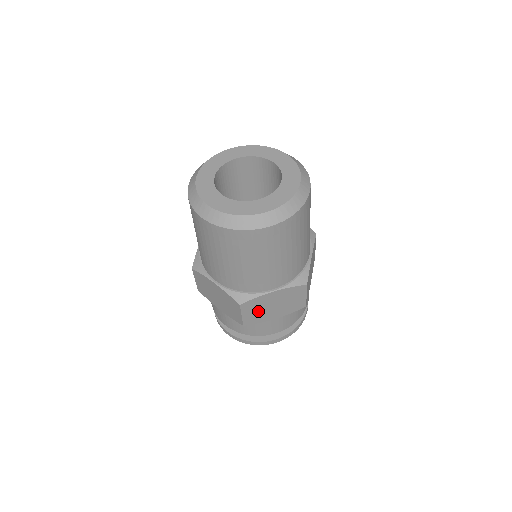
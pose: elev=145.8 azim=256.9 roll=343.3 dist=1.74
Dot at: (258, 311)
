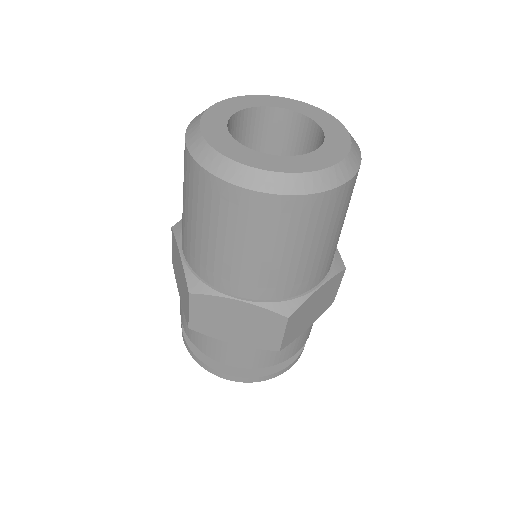
Dot at: (212, 318)
